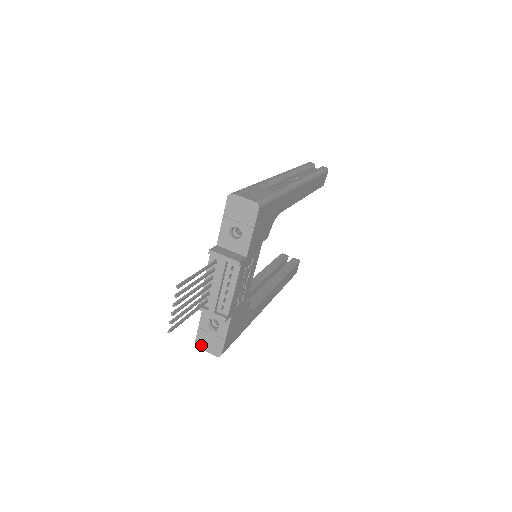
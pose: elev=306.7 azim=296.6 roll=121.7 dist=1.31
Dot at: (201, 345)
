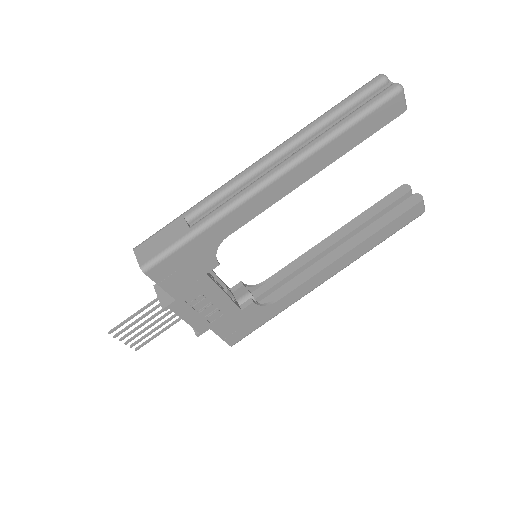
Dot at: occluded
